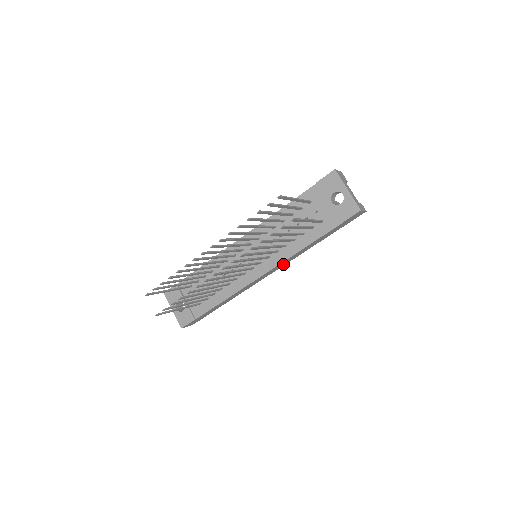
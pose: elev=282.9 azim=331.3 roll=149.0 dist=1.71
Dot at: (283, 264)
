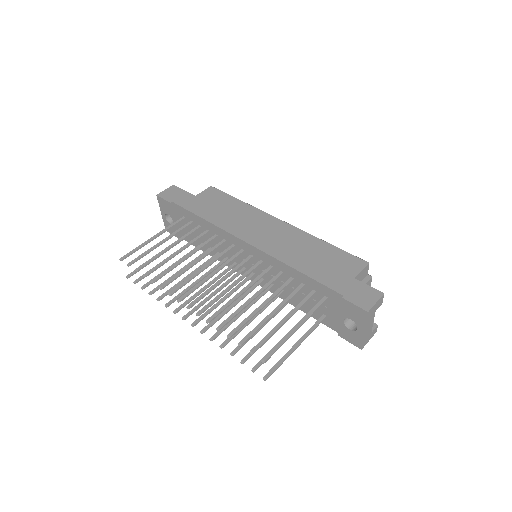
Dot at: occluded
